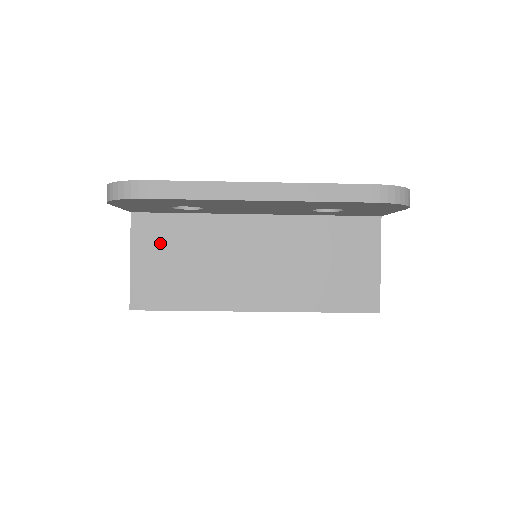
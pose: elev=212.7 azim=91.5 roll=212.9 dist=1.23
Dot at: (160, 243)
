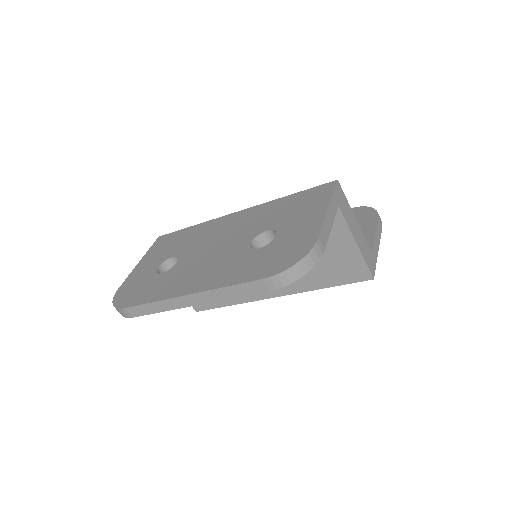
Dot at: occluded
